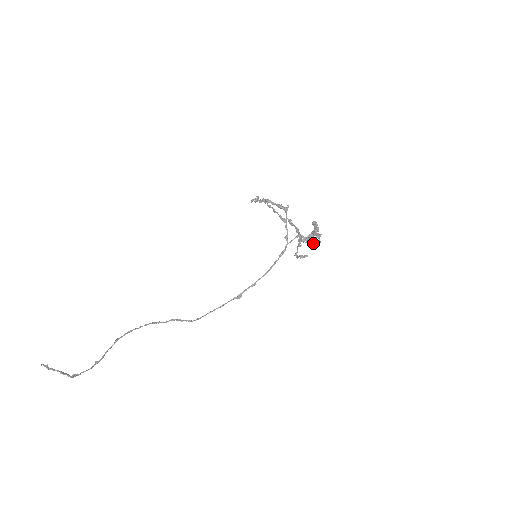
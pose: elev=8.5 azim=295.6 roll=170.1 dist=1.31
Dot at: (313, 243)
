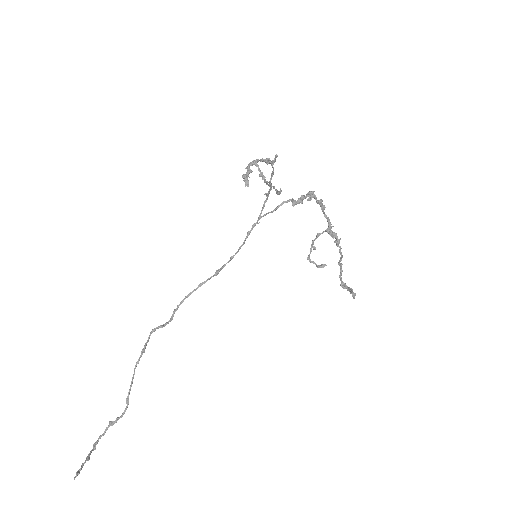
Dot at: (341, 265)
